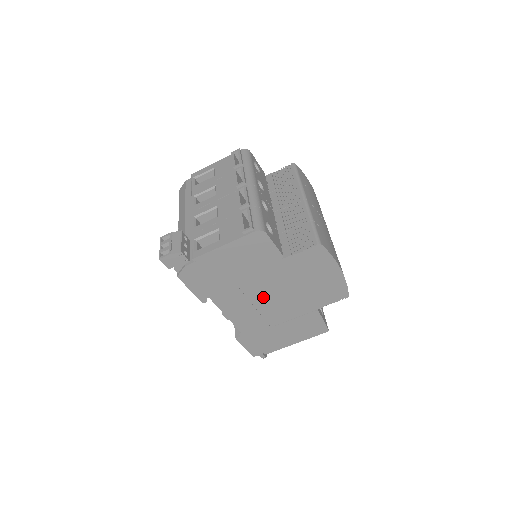
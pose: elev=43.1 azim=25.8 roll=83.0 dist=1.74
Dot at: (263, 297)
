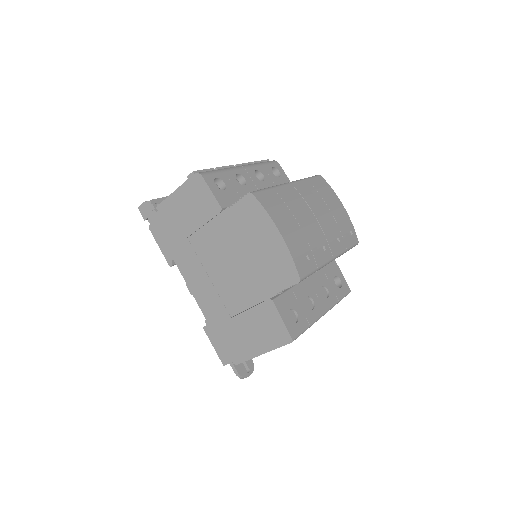
Dot at: (216, 267)
